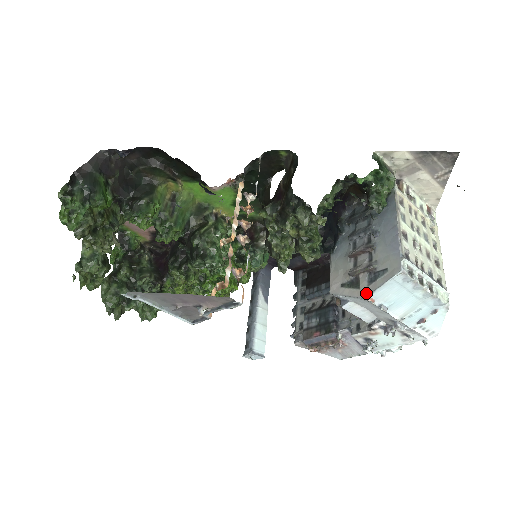
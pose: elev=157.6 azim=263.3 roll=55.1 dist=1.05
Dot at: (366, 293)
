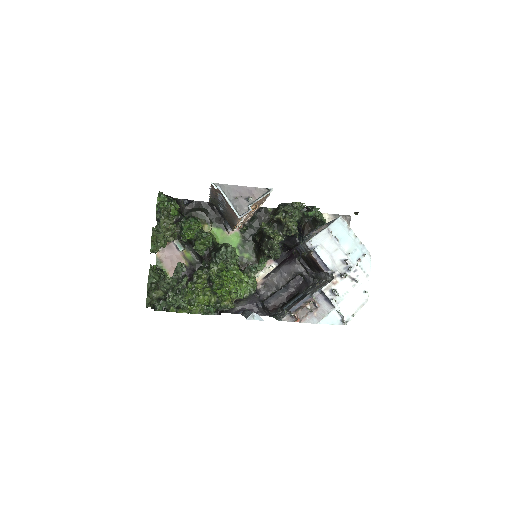
Dot at: (327, 227)
